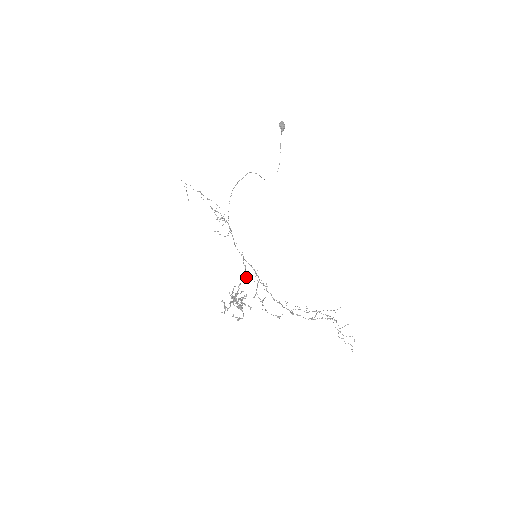
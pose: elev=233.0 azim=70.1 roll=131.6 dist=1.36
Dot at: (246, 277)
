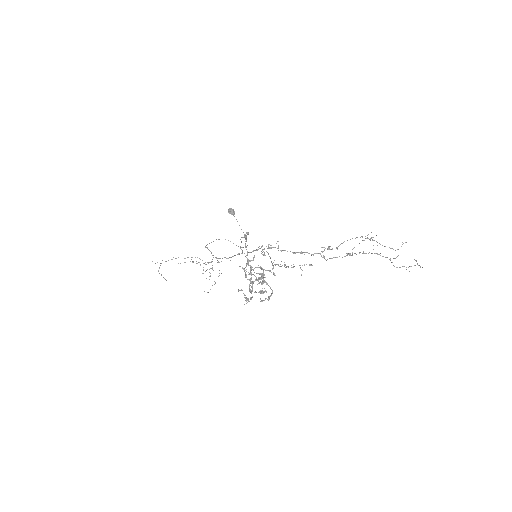
Dot at: (248, 232)
